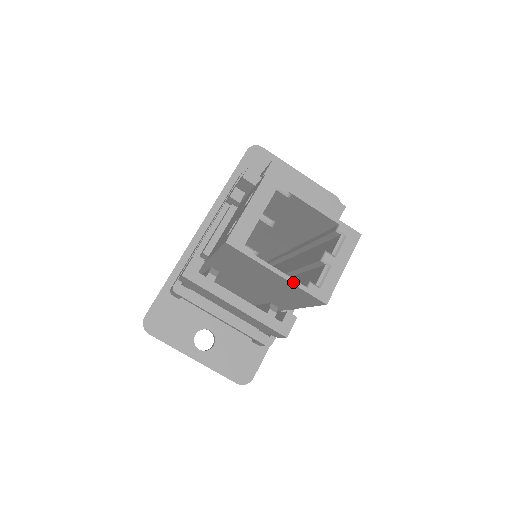
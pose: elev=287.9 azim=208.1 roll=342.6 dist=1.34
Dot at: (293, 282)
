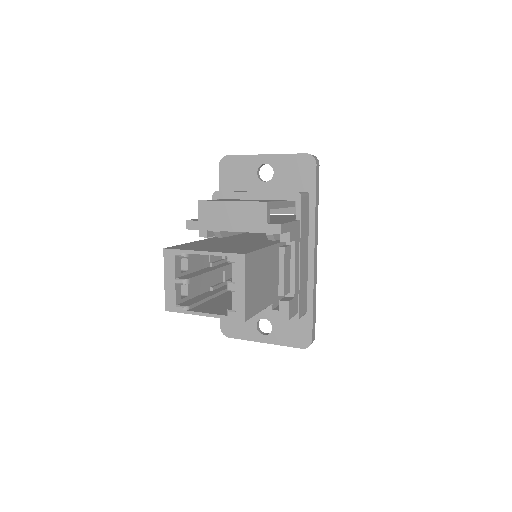
Dot at: (216, 317)
